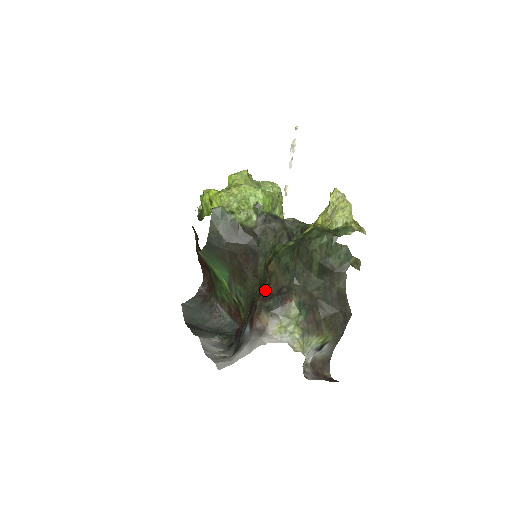
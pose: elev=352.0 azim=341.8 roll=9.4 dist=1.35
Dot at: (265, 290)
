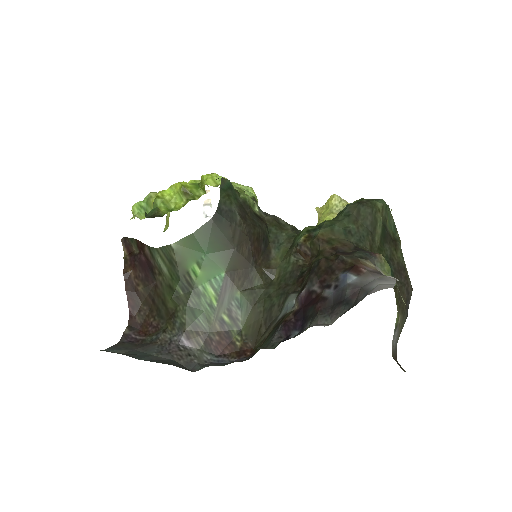
Dot at: (334, 251)
